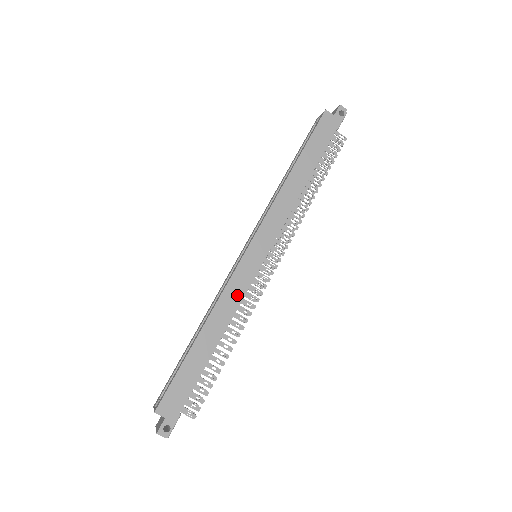
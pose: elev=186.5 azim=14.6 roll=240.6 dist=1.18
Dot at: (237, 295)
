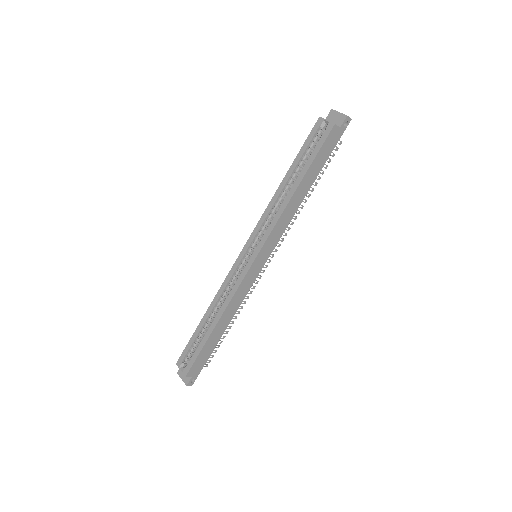
Dot at: (243, 293)
